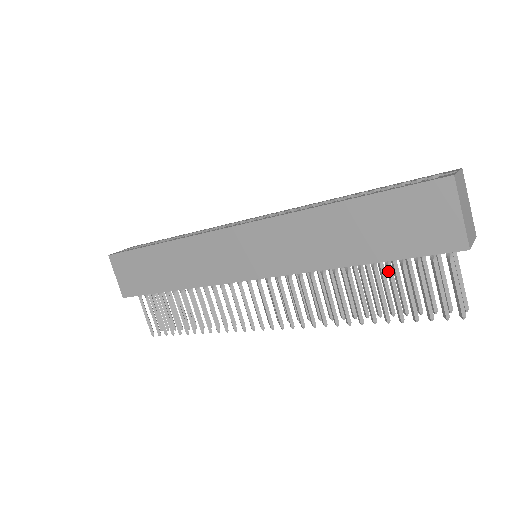
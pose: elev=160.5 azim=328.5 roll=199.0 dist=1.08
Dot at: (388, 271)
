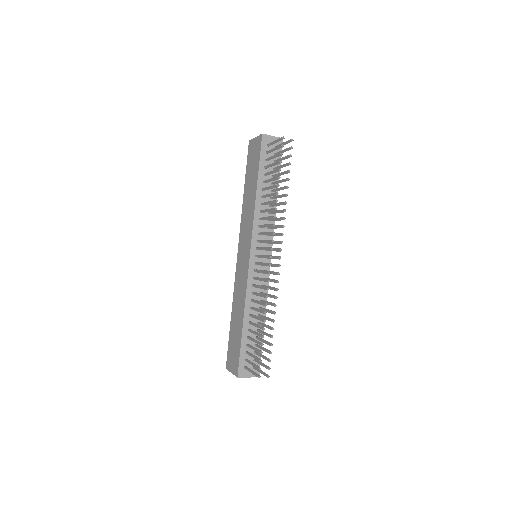
Dot at: (266, 174)
